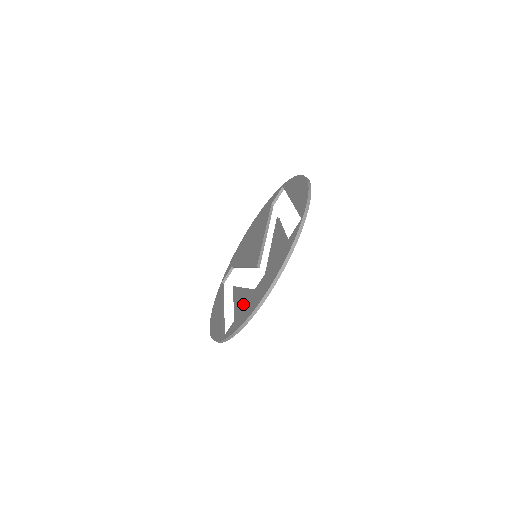
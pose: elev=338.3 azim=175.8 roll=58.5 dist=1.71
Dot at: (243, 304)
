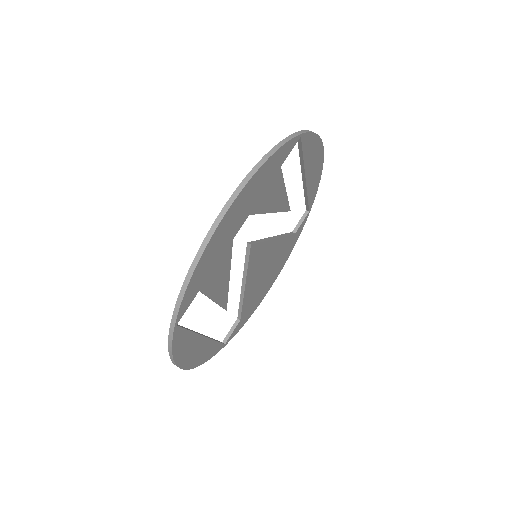
Dot at: occluded
